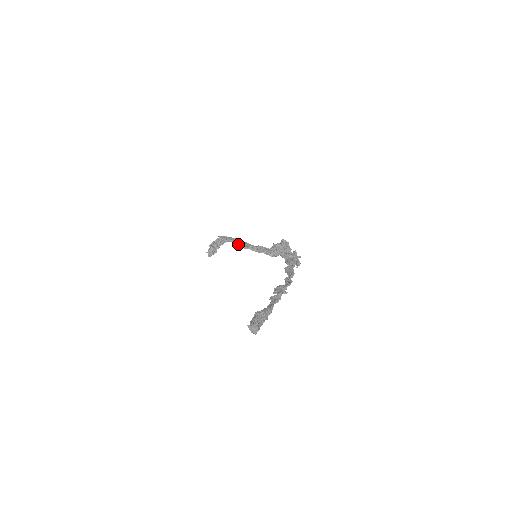
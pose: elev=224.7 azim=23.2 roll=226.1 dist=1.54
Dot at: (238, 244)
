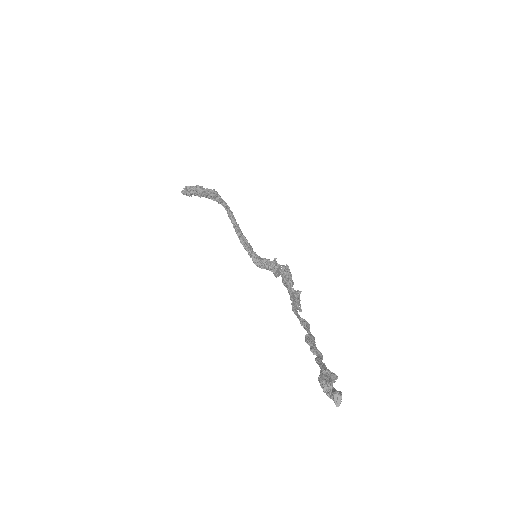
Dot at: (232, 219)
